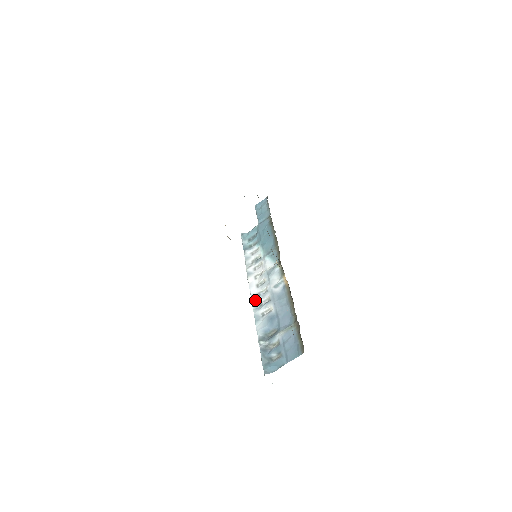
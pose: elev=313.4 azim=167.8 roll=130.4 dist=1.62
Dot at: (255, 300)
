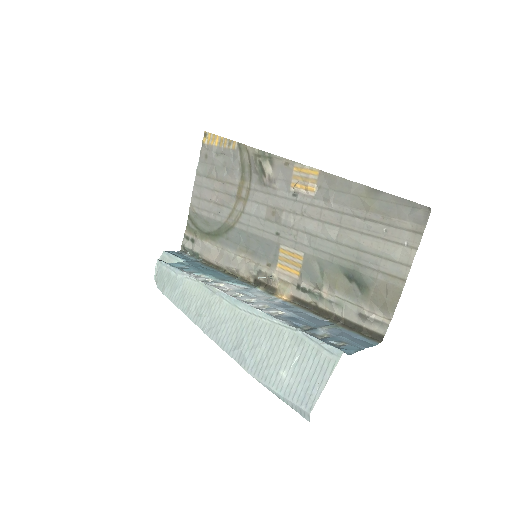
Dot at: occluded
